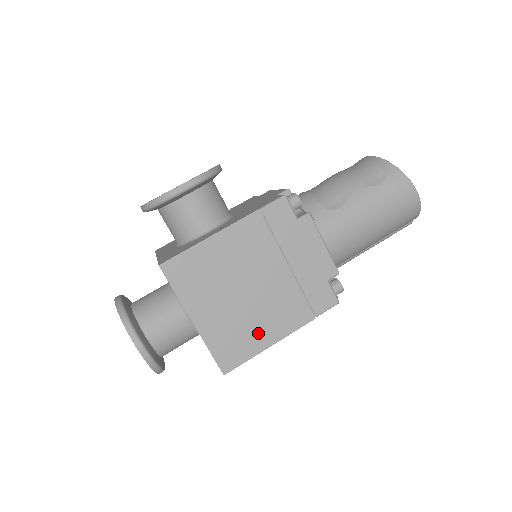
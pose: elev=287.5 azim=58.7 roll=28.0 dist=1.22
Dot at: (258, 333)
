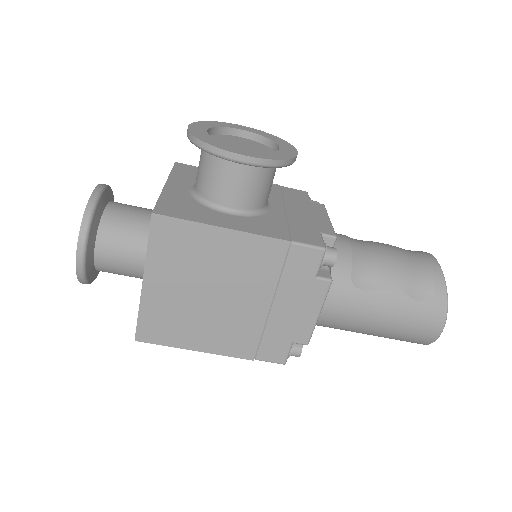
Dot at: (194, 334)
